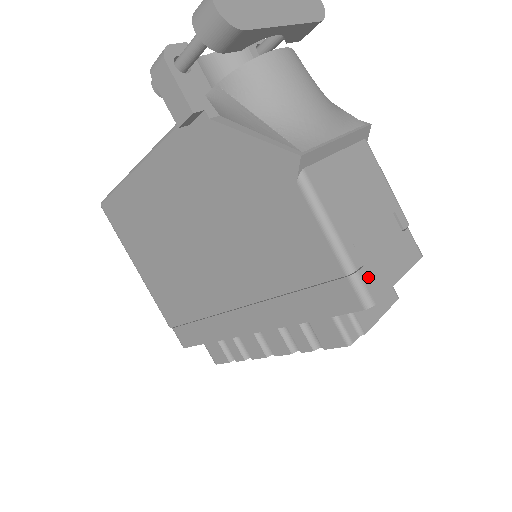
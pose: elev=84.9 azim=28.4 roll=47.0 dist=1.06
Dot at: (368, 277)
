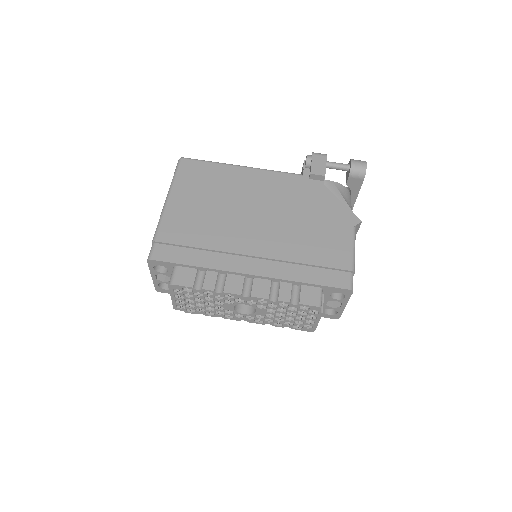
Dot at: occluded
